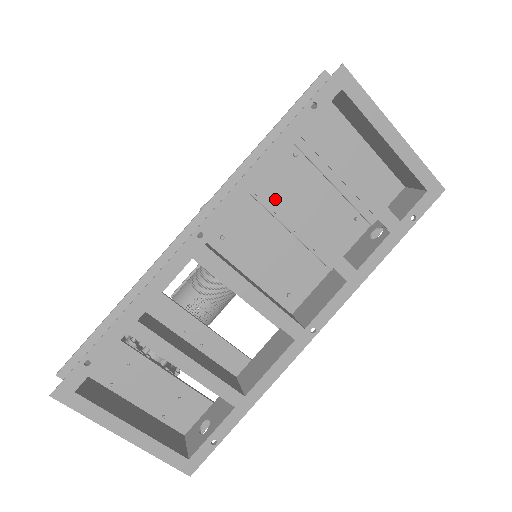
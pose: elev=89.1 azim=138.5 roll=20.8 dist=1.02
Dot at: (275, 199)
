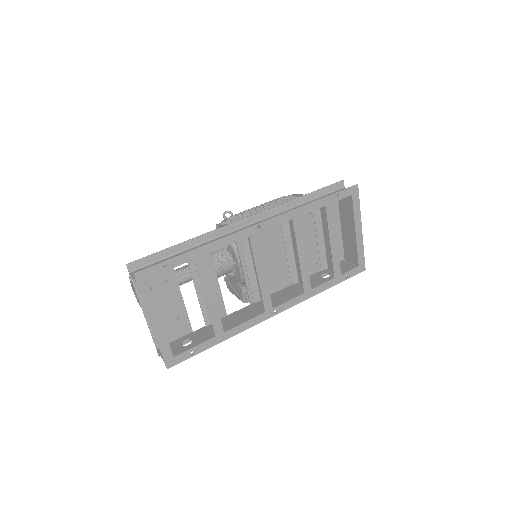
Dot at: (299, 230)
